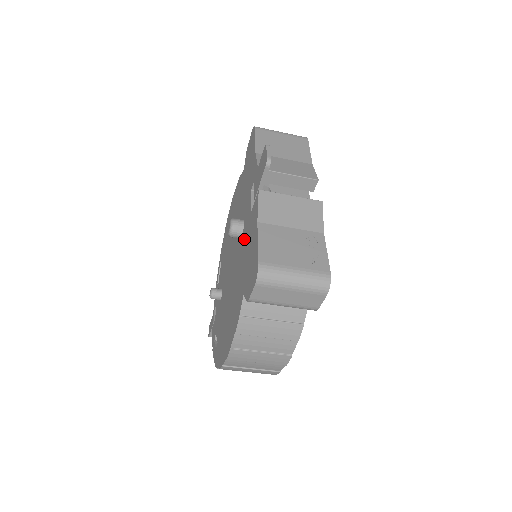
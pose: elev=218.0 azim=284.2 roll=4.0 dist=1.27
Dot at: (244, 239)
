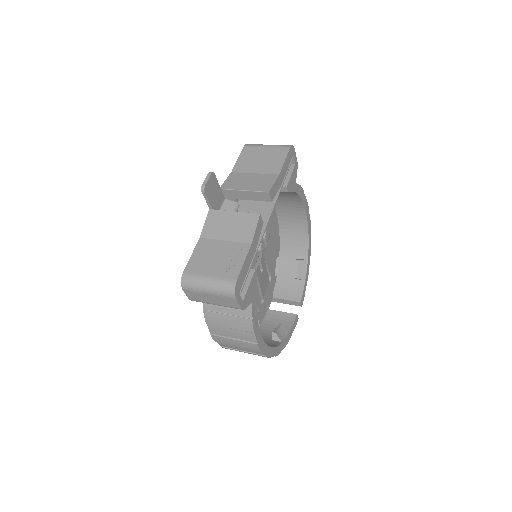
Dot at: occluded
